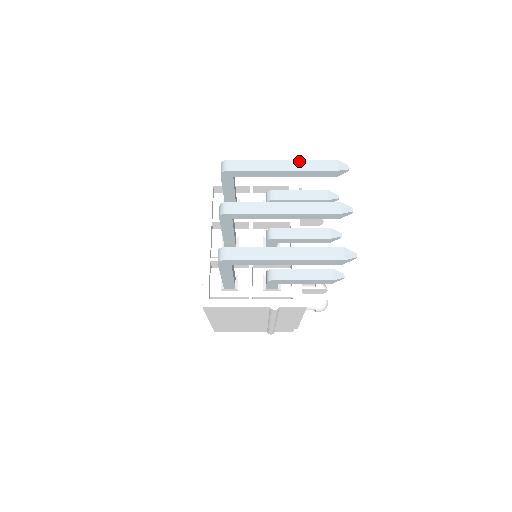
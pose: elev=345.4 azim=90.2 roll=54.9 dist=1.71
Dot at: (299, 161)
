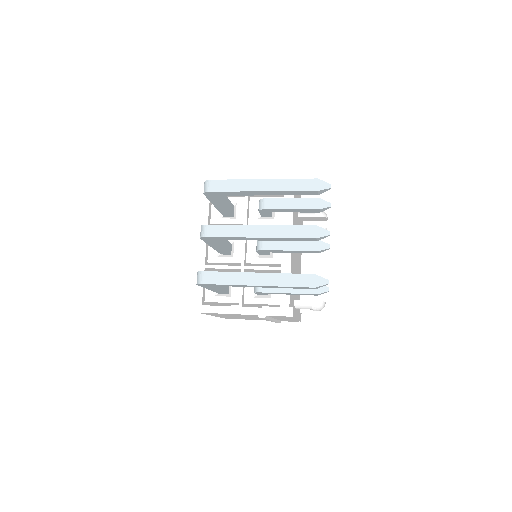
Dot at: (279, 180)
